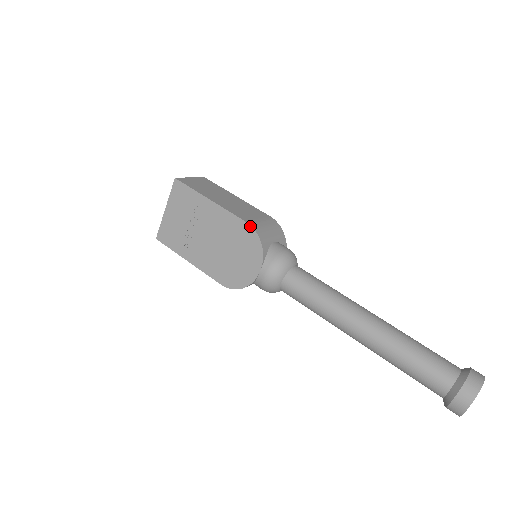
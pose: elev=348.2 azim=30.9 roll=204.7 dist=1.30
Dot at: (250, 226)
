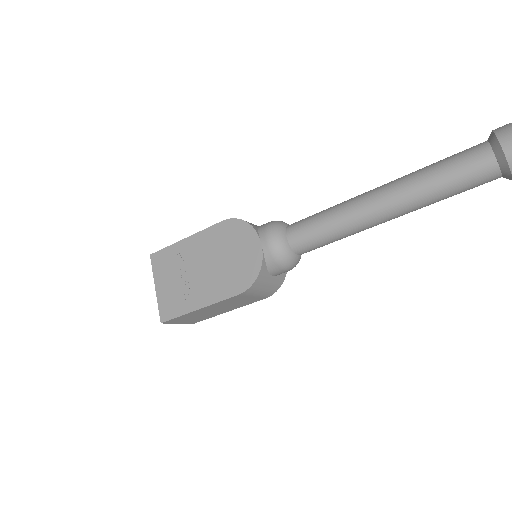
Dot at: (228, 220)
